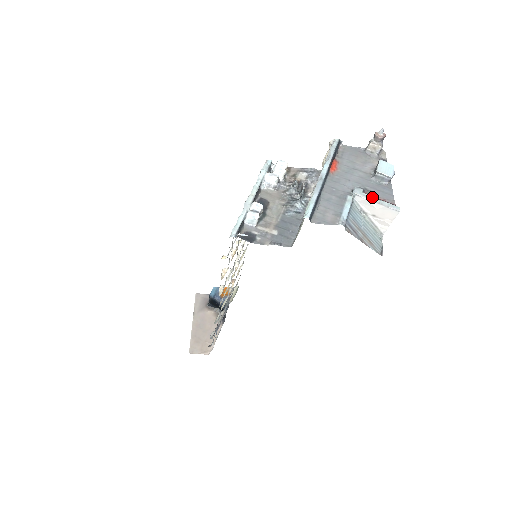
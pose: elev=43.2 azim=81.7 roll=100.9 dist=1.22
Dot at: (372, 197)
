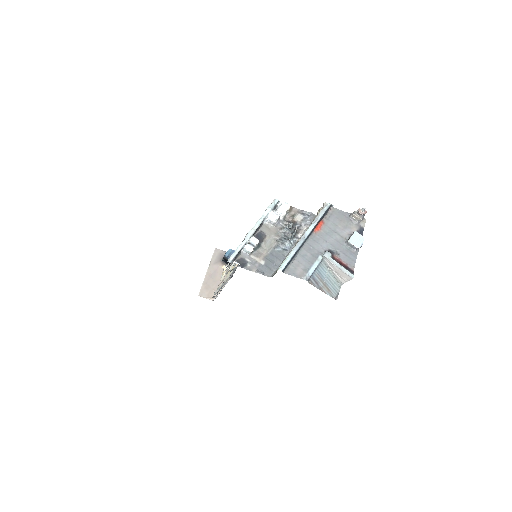
Dot at: (336, 262)
